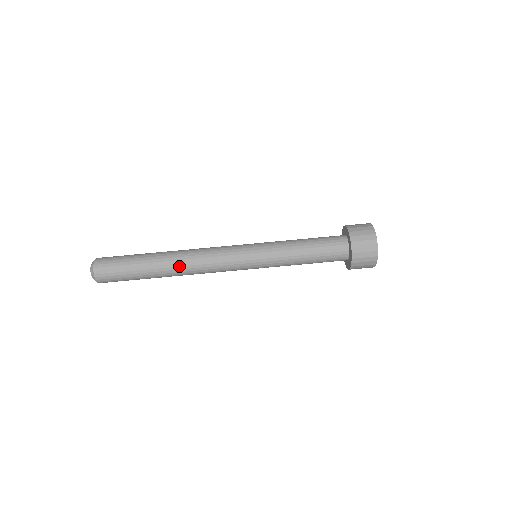
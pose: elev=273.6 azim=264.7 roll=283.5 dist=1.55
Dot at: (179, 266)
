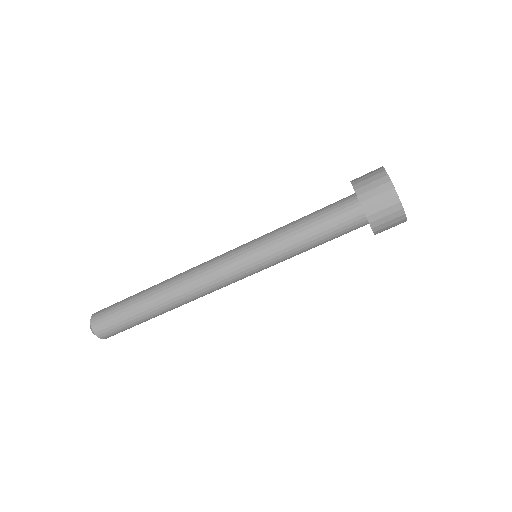
Dot at: (172, 294)
